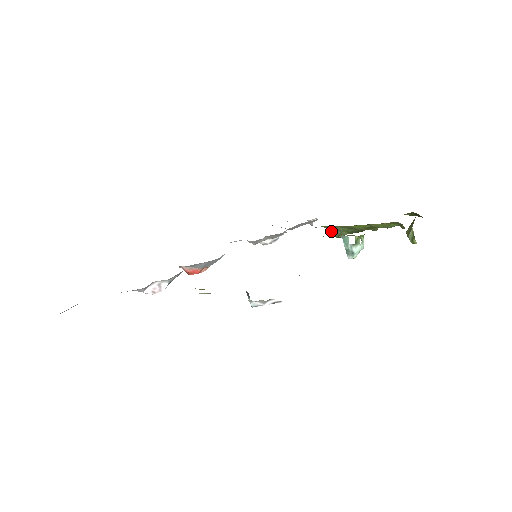
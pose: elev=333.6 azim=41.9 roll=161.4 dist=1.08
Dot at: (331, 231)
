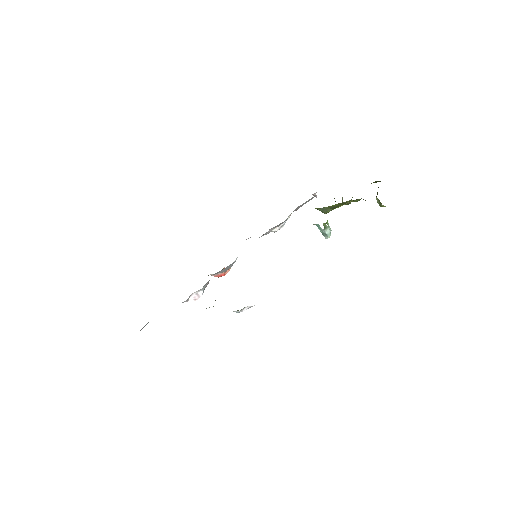
Dot at: (319, 210)
